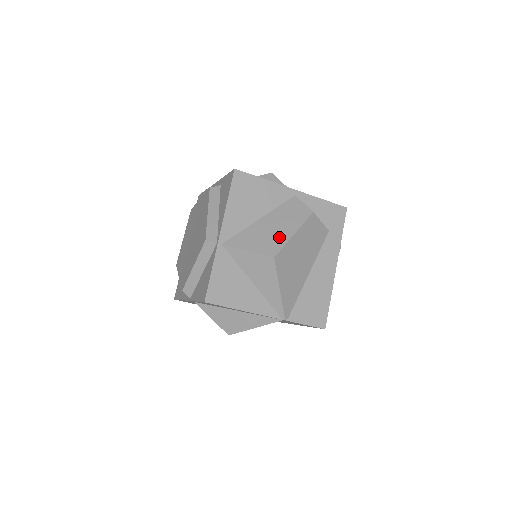
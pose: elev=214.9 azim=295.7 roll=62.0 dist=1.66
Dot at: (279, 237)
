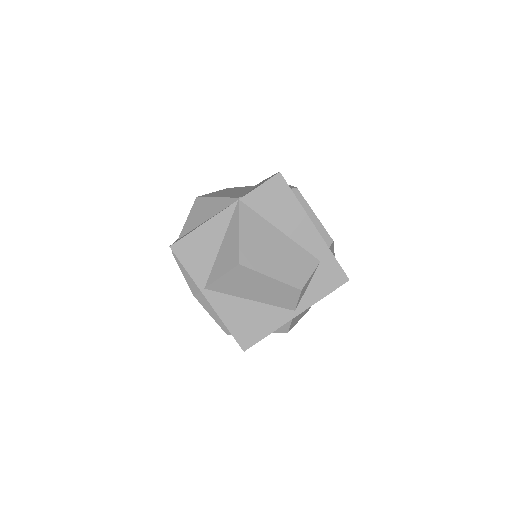
Dot at: occluded
